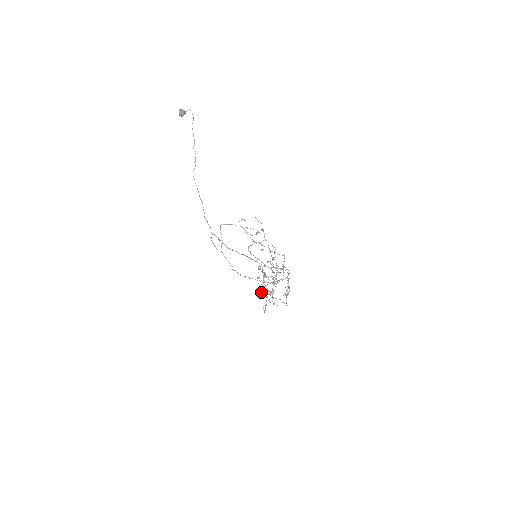
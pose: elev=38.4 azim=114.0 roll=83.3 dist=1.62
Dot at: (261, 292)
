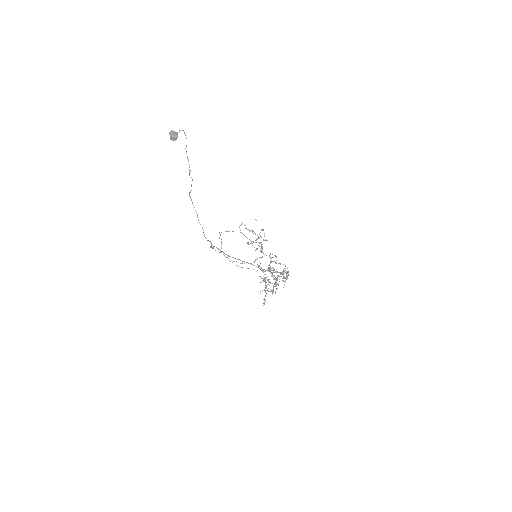
Dot at: (260, 282)
